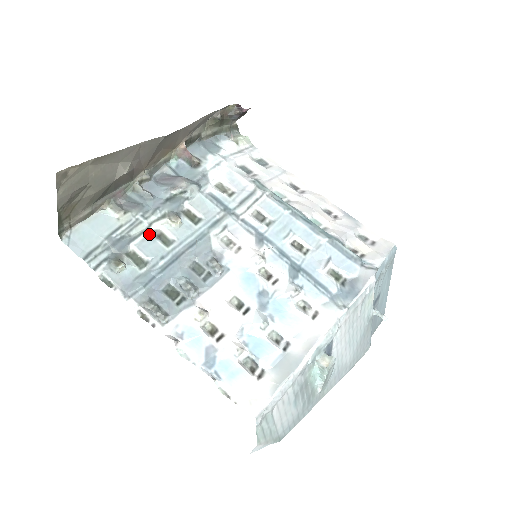
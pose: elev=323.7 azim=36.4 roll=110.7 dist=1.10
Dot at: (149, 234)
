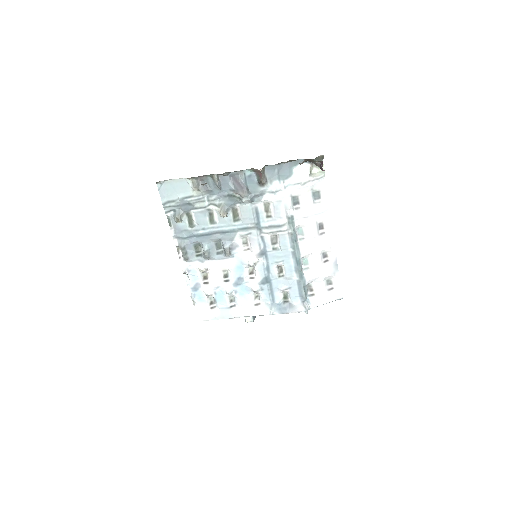
Dot at: (205, 210)
